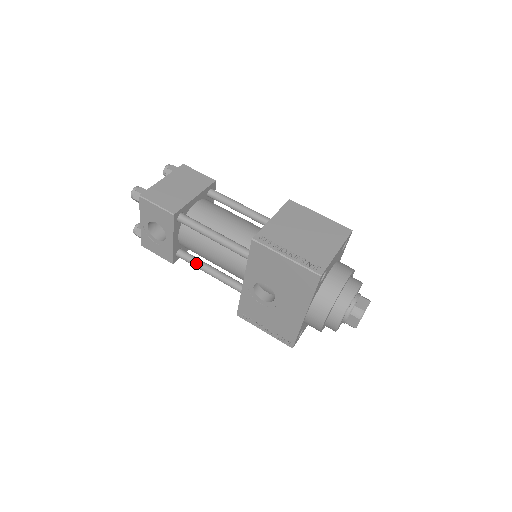
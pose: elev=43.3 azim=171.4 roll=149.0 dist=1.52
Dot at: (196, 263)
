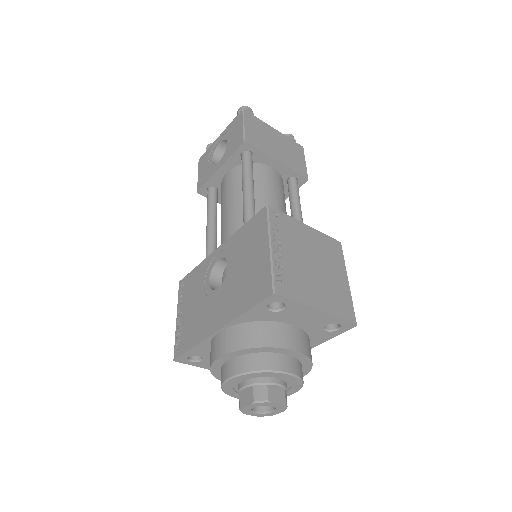
Dot at: (211, 208)
